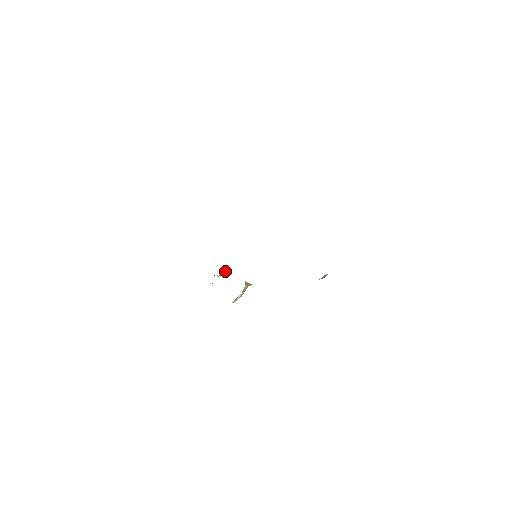
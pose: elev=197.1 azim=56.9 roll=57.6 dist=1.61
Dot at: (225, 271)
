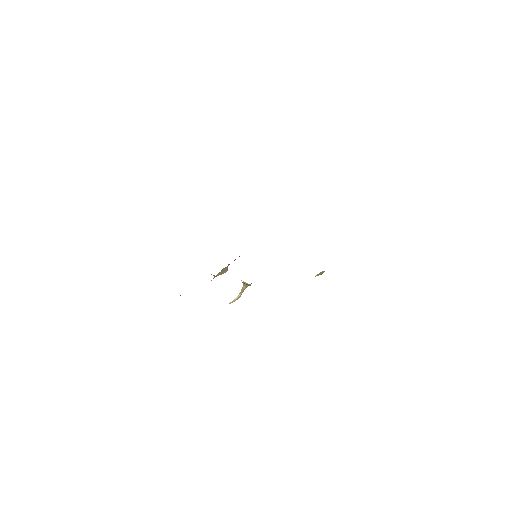
Dot at: (225, 272)
